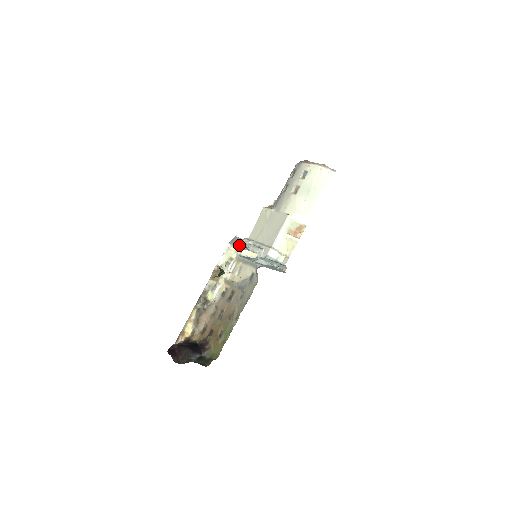
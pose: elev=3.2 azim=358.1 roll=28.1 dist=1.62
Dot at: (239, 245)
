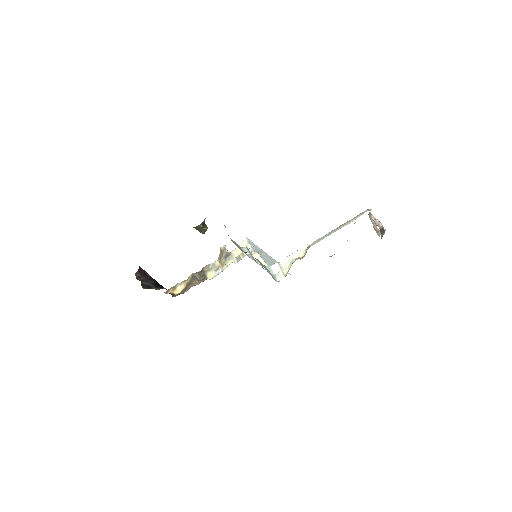
Dot at: (264, 256)
